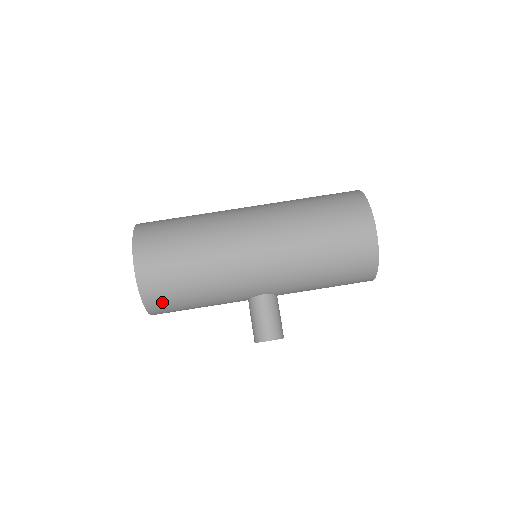
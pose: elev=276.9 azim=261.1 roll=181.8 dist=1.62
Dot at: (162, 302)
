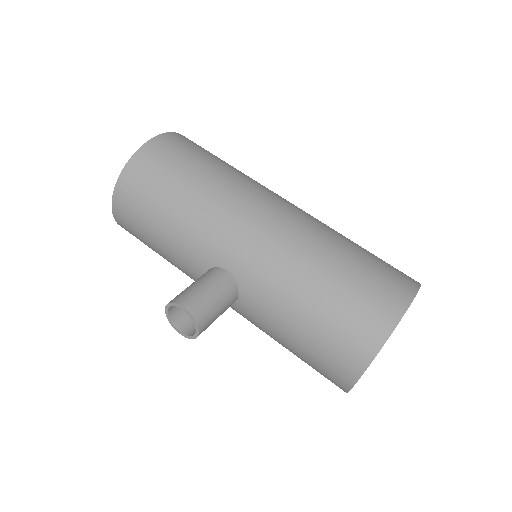
Dot at: (137, 185)
